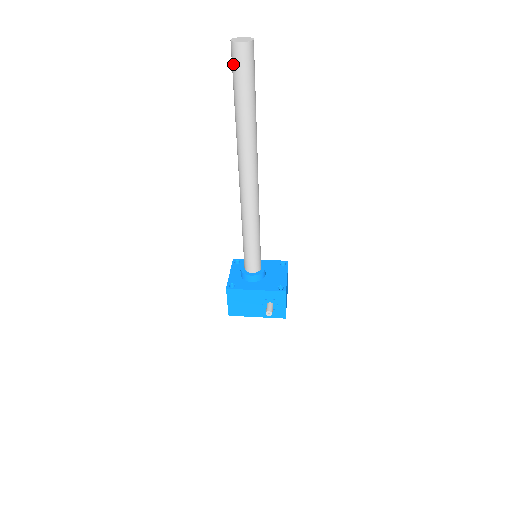
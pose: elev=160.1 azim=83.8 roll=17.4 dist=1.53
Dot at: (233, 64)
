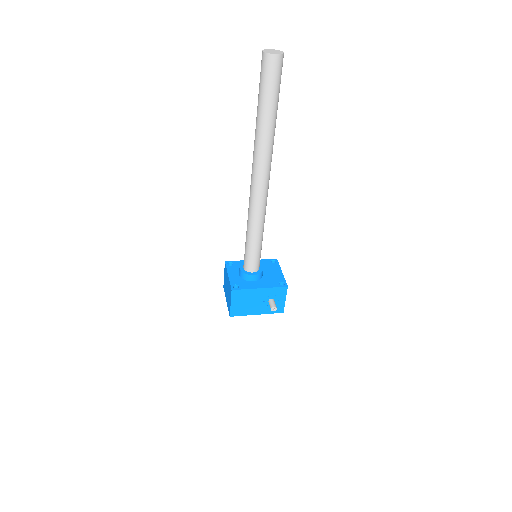
Dot at: (264, 74)
